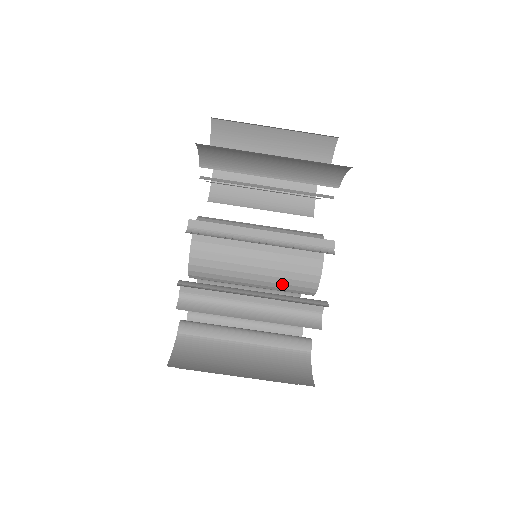
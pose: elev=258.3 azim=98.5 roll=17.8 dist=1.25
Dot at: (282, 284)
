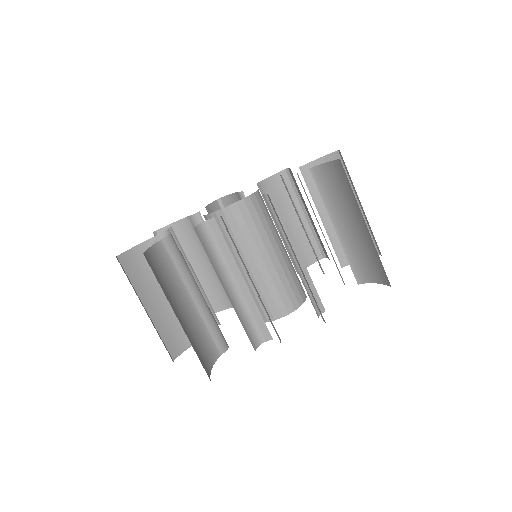
Dot at: (254, 293)
